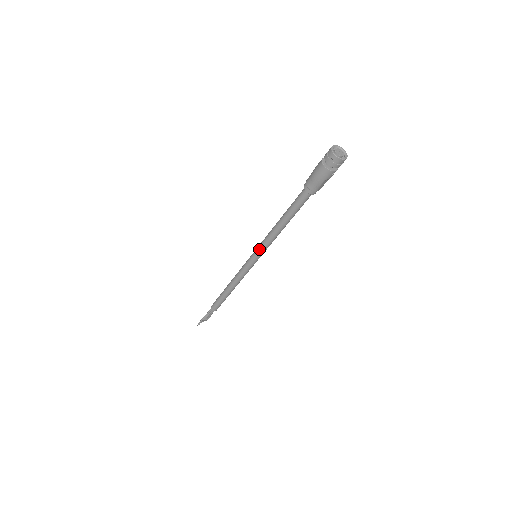
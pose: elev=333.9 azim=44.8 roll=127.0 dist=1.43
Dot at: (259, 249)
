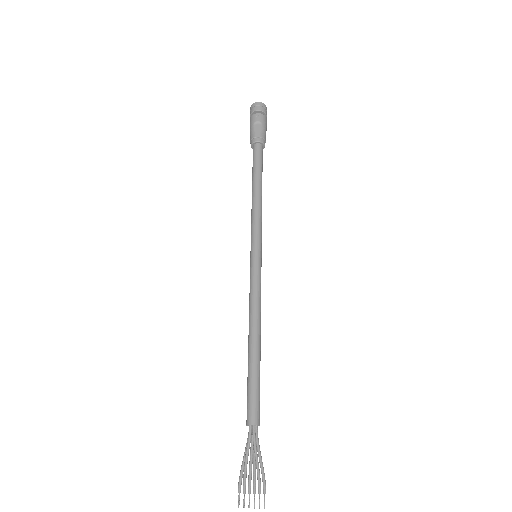
Dot at: (251, 239)
